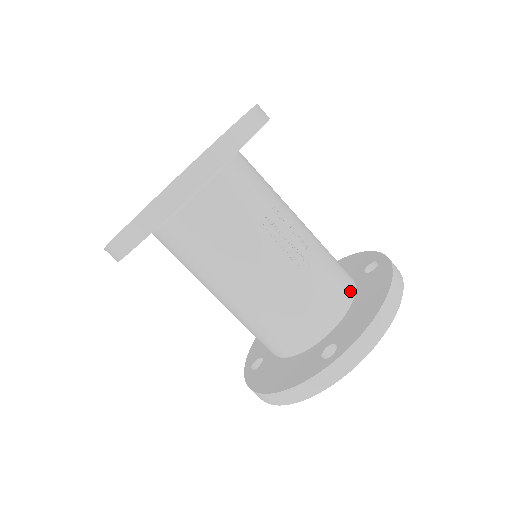
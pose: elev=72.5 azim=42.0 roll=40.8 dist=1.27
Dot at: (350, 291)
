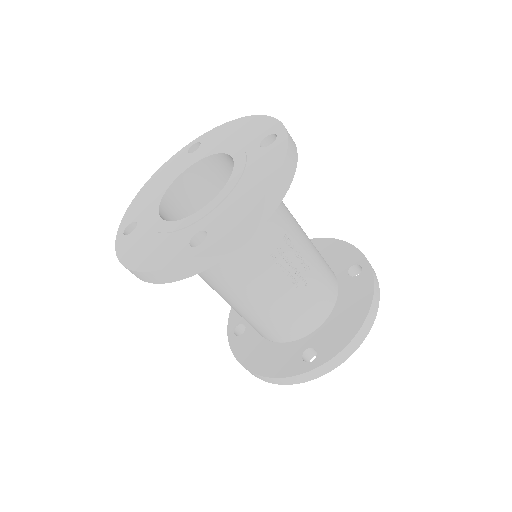
Dot at: (334, 298)
